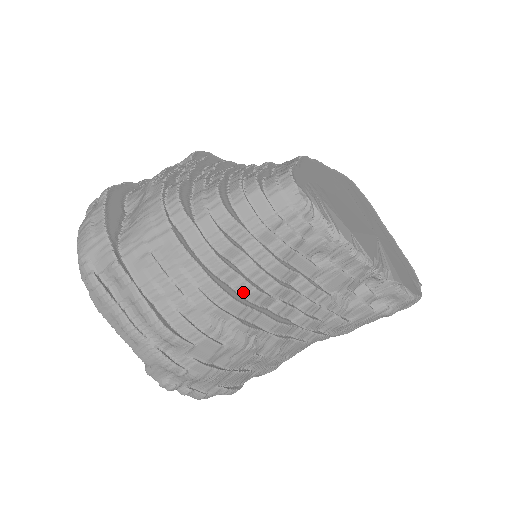
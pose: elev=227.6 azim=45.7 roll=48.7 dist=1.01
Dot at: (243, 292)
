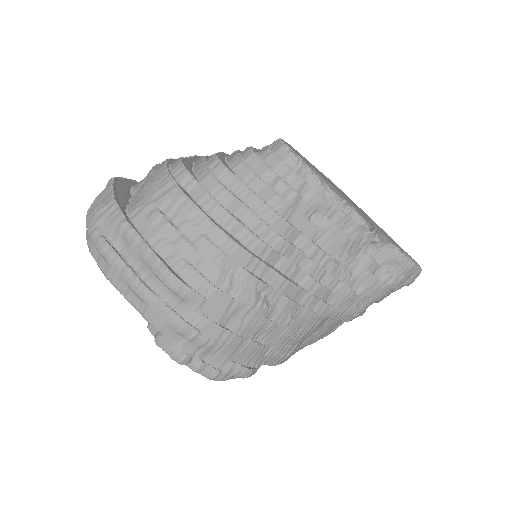
Dot at: (249, 245)
